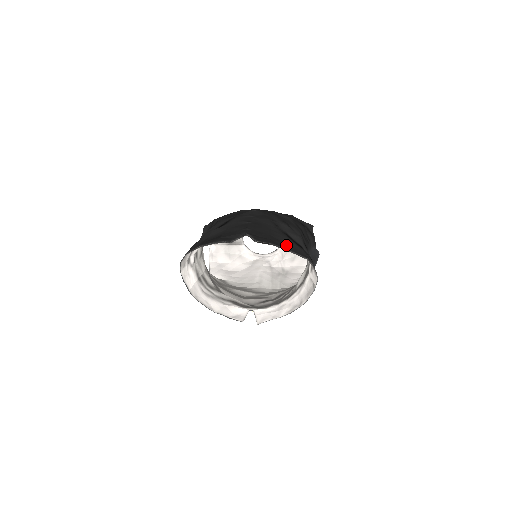
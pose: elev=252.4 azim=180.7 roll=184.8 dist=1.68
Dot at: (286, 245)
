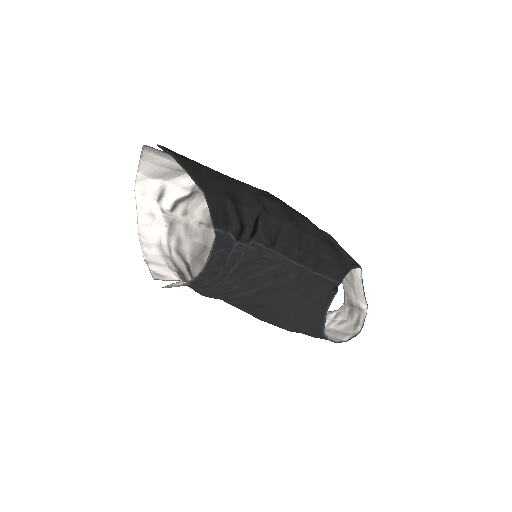
Dot at: (197, 172)
